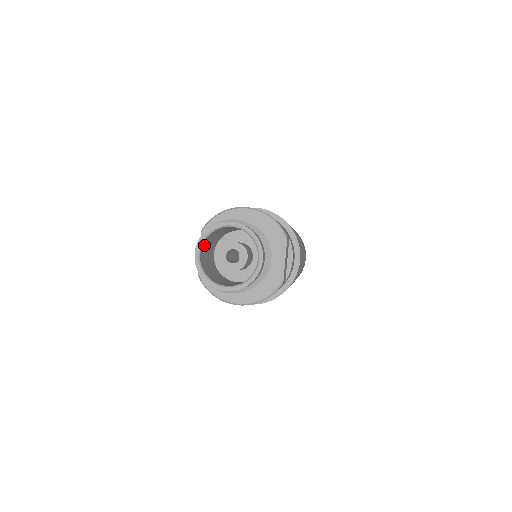
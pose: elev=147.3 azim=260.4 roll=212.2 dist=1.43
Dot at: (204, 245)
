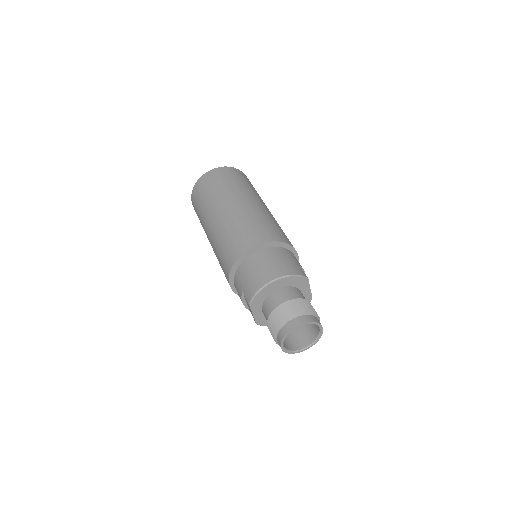
Dot at: occluded
